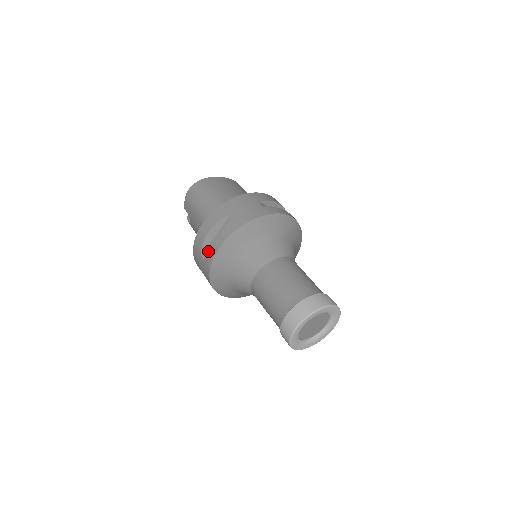
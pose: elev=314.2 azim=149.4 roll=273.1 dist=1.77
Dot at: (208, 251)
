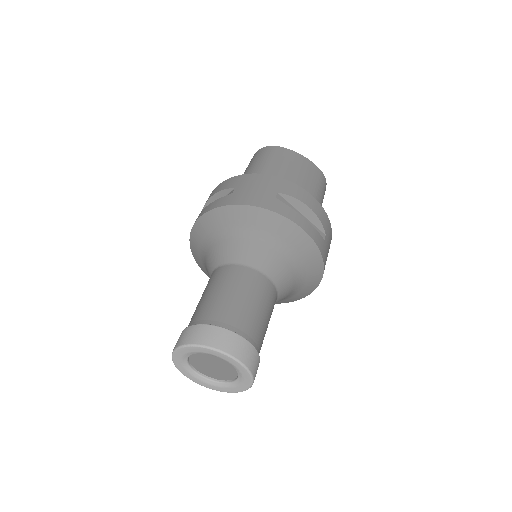
Dot at: occluded
